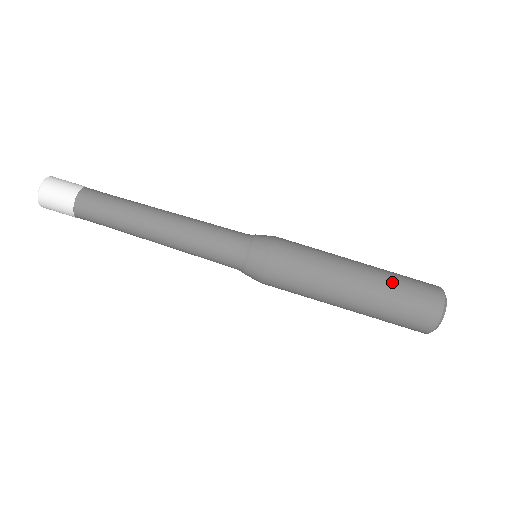
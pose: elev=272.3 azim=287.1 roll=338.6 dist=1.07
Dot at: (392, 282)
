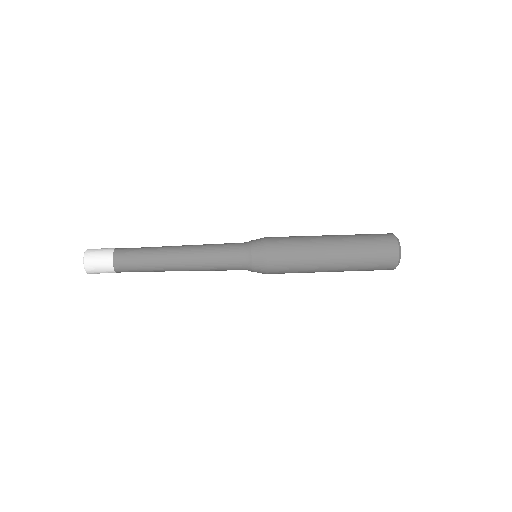
Dot at: (357, 241)
